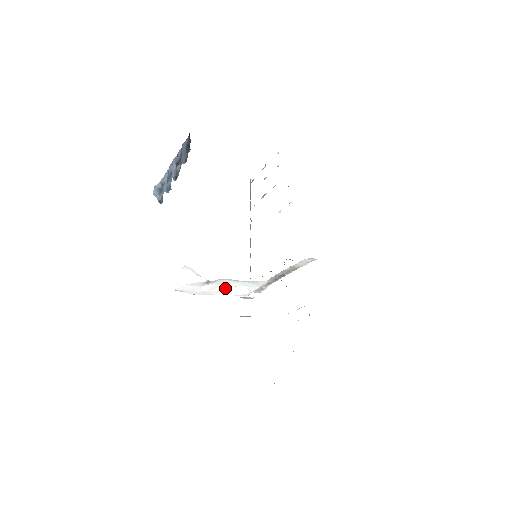
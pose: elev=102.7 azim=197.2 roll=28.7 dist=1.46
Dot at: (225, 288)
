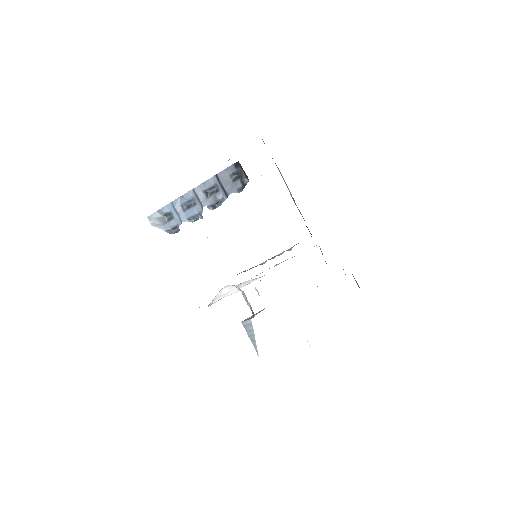
Dot at: occluded
